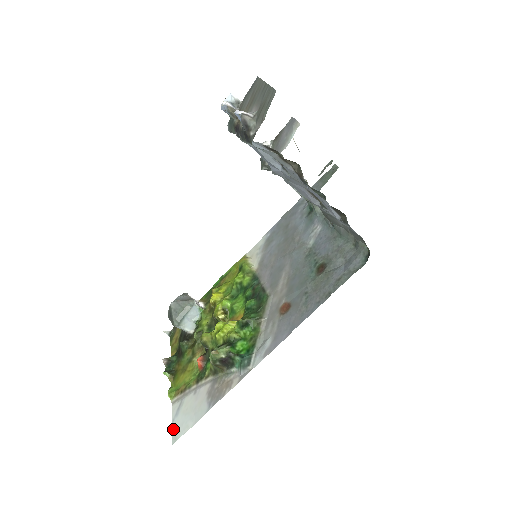
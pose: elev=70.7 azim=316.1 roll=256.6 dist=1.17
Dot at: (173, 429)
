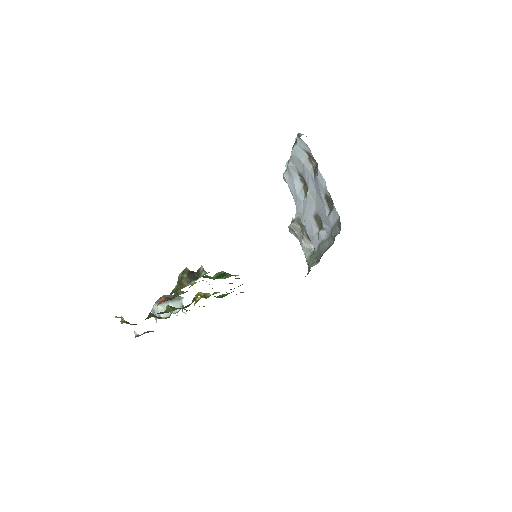
Dot at: occluded
